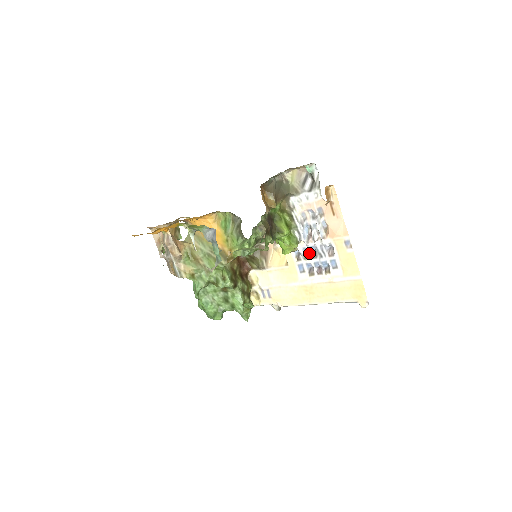
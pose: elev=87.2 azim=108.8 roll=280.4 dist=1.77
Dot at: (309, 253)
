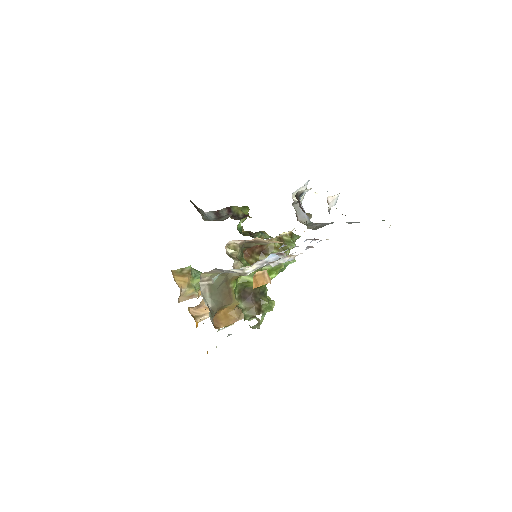
Dot at: (294, 247)
